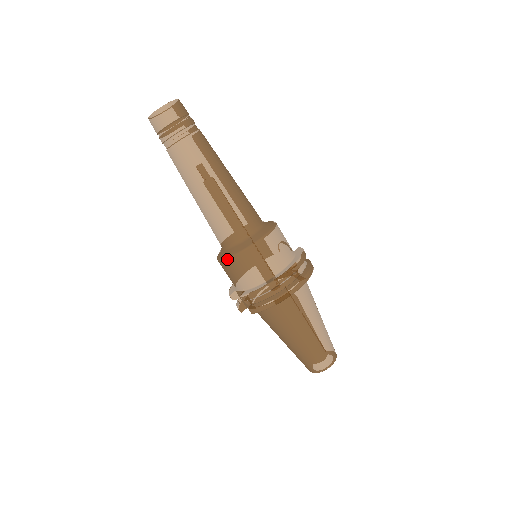
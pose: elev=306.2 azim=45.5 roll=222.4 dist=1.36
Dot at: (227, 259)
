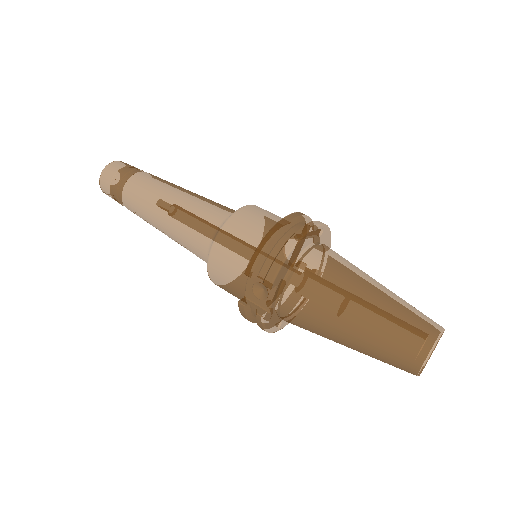
Dot at: (212, 246)
